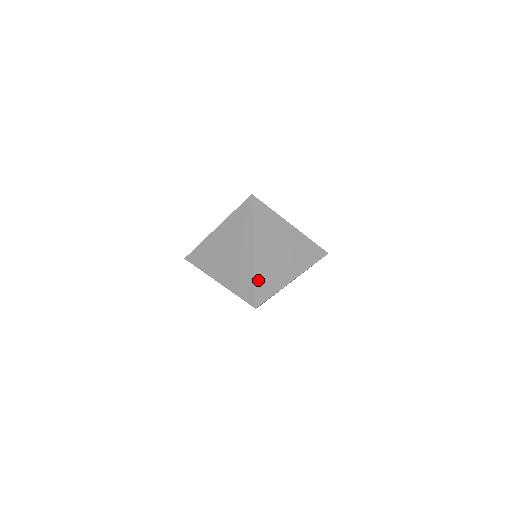
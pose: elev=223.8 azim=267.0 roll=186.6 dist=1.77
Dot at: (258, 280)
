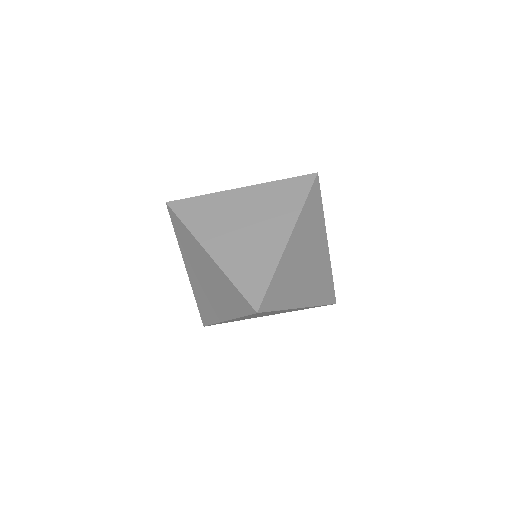
Dot at: (276, 278)
